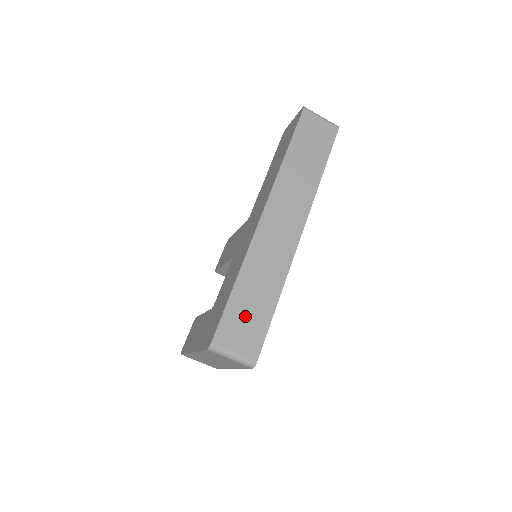
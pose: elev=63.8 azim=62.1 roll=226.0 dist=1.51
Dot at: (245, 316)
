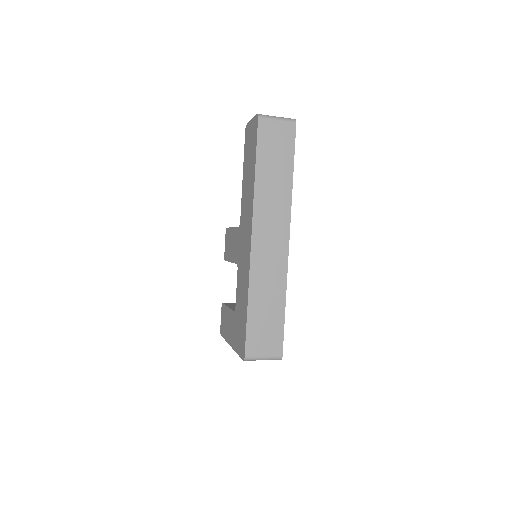
Dot at: (263, 327)
